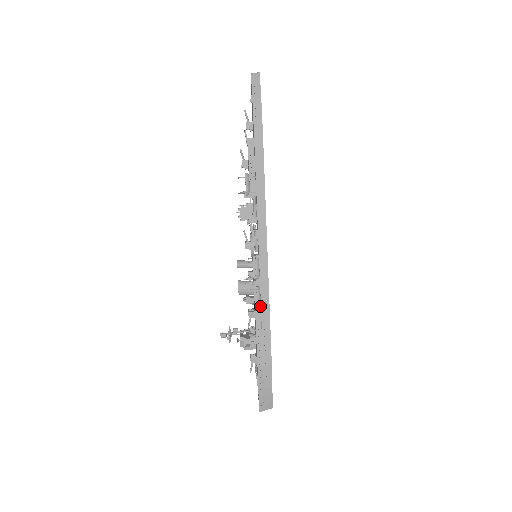
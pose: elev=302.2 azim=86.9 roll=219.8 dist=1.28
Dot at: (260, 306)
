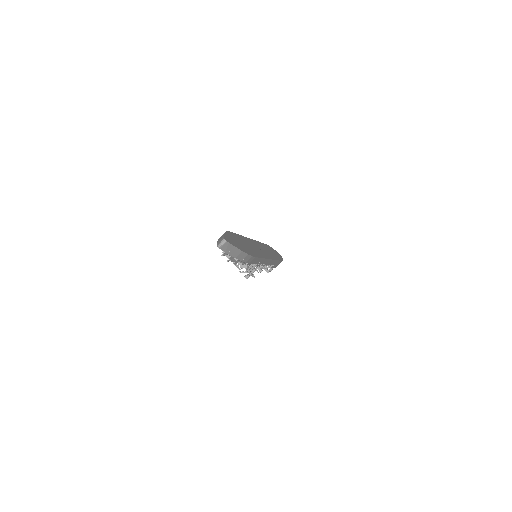
Dot at: occluded
